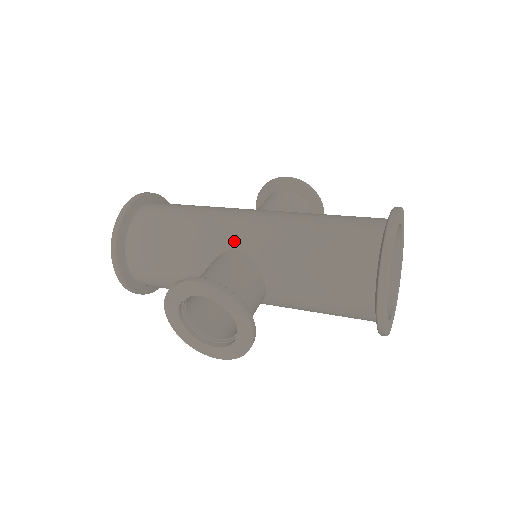
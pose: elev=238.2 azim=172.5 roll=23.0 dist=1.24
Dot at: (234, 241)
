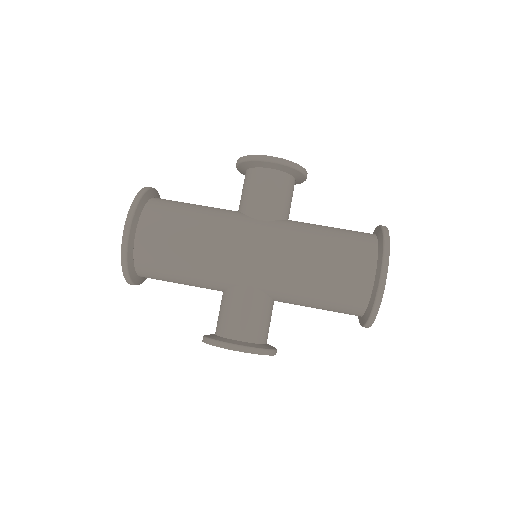
Dot at: (245, 280)
